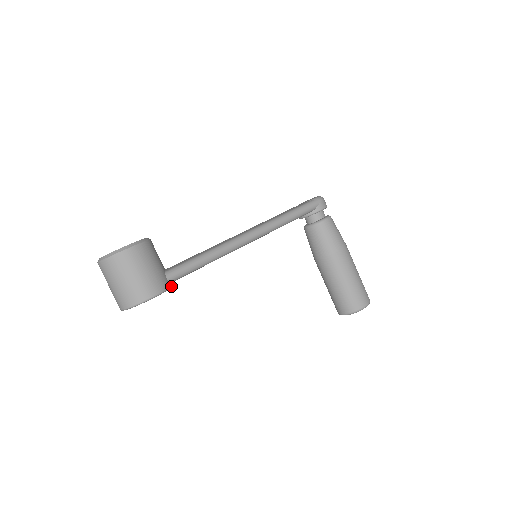
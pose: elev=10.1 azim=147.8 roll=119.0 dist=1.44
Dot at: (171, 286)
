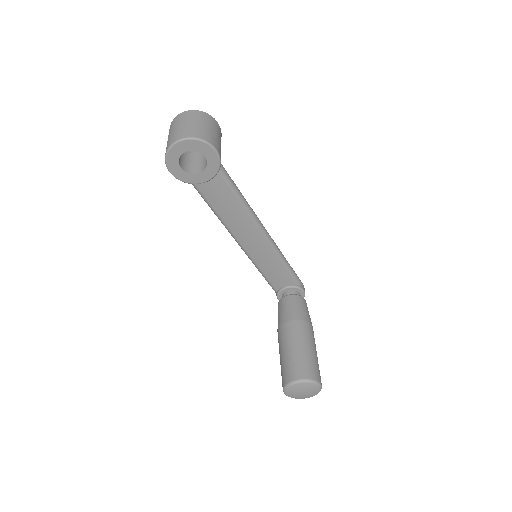
Dot at: (219, 170)
